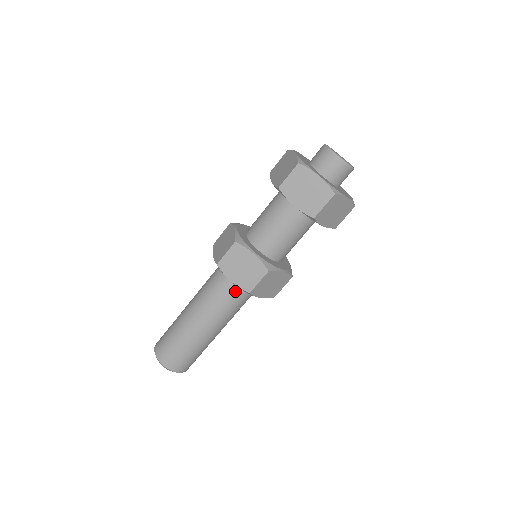
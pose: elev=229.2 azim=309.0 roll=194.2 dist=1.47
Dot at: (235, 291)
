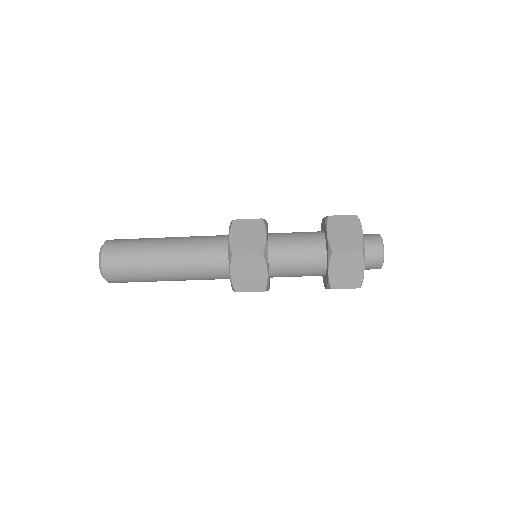
Dot at: (219, 253)
